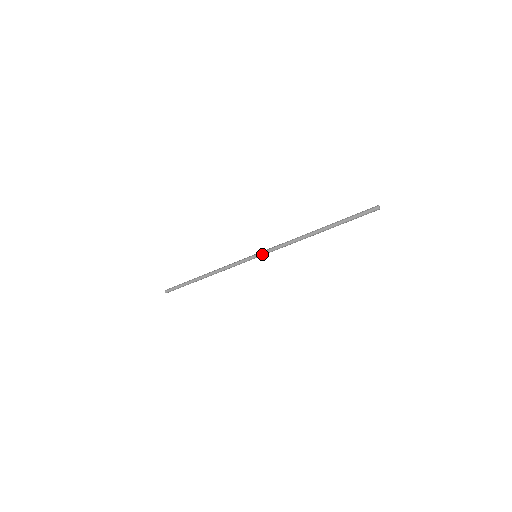
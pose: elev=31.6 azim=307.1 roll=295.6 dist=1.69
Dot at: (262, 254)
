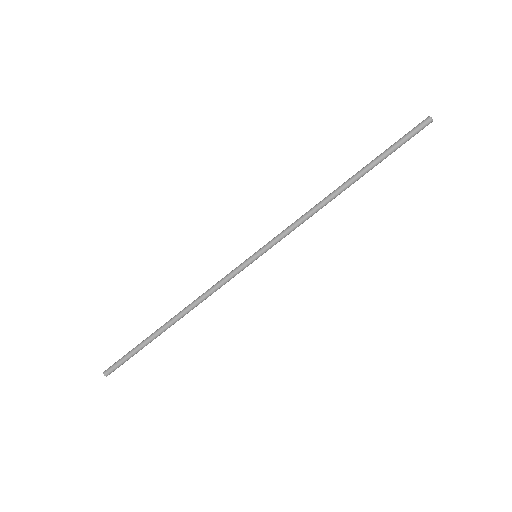
Dot at: (265, 246)
